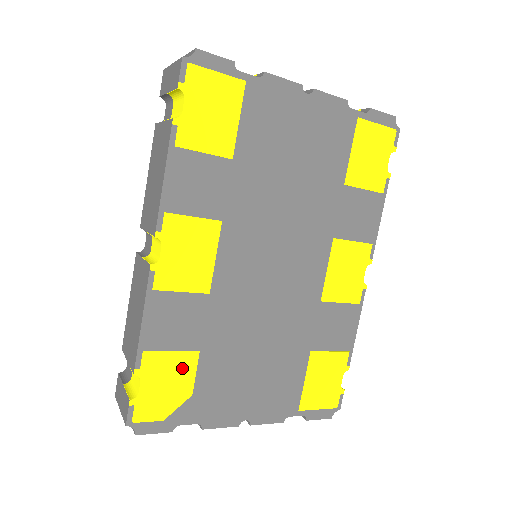
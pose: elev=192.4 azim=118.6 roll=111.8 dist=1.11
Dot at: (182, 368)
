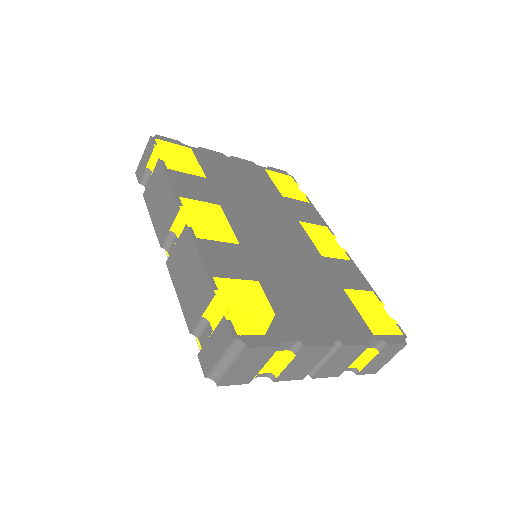
Dot at: (252, 293)
